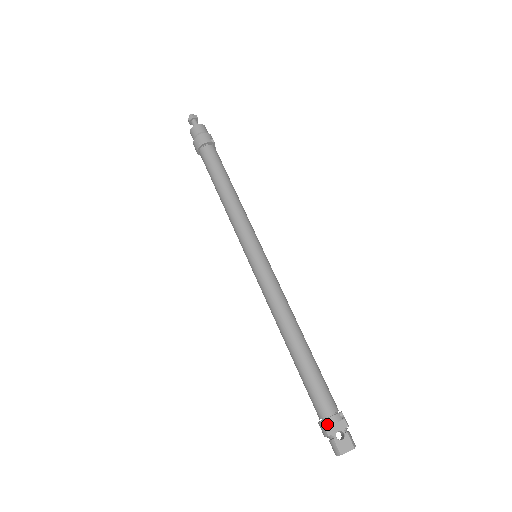
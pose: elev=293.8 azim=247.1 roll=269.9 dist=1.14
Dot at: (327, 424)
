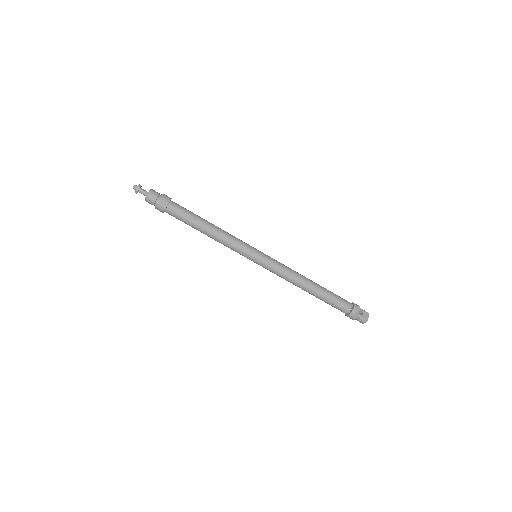
Dot at: (355, 312)
